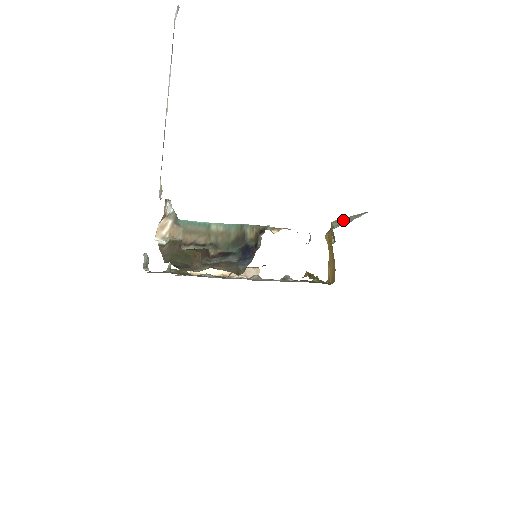
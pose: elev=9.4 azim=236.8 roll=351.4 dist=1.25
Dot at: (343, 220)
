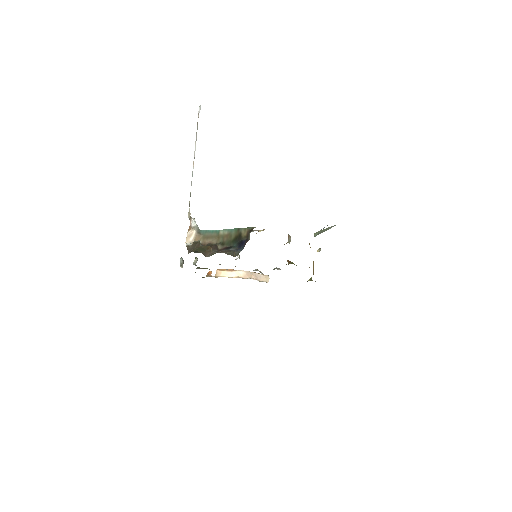
Dot at: (321, 231)
